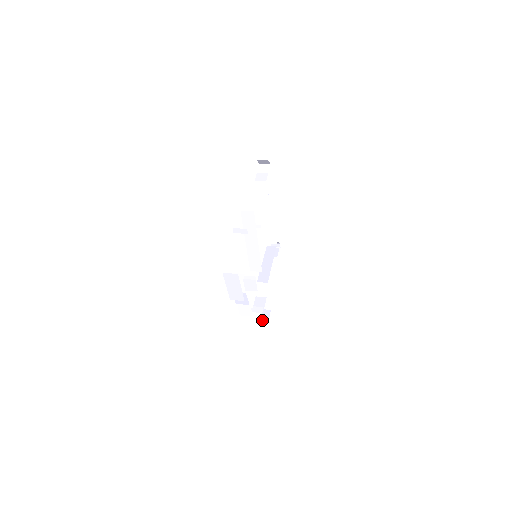
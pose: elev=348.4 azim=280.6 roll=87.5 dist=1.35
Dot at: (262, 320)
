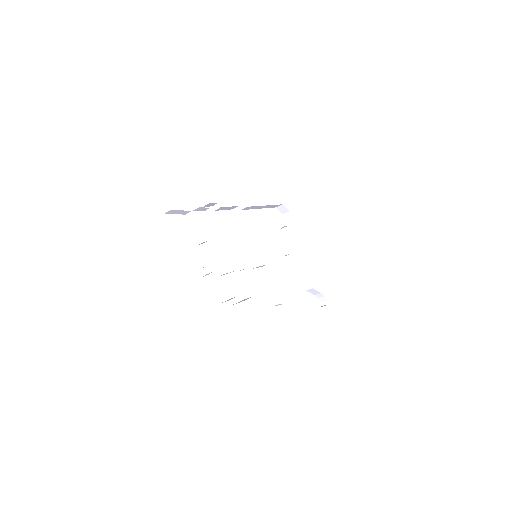
Dot at: occluded
